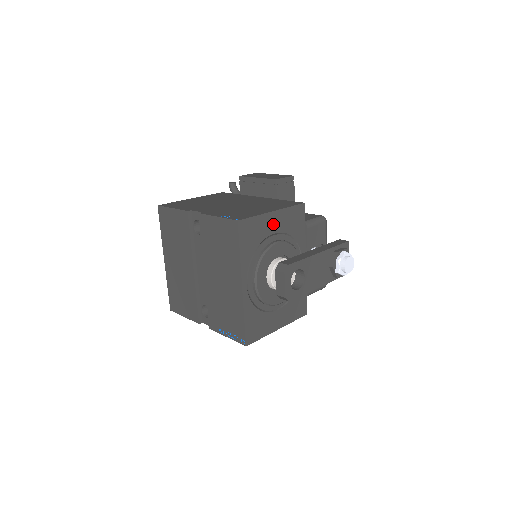
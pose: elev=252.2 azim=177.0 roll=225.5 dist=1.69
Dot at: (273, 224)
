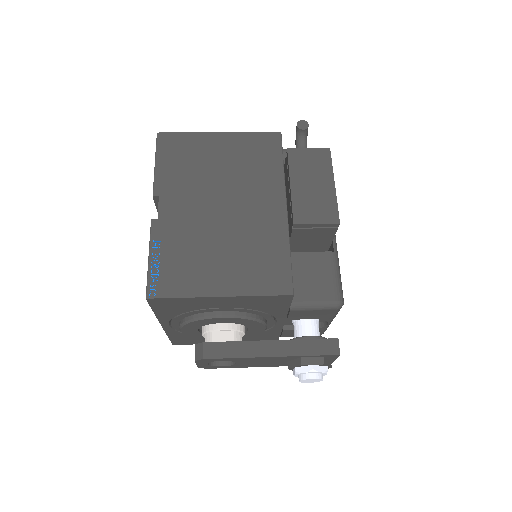
Dot at: (219, 303)
